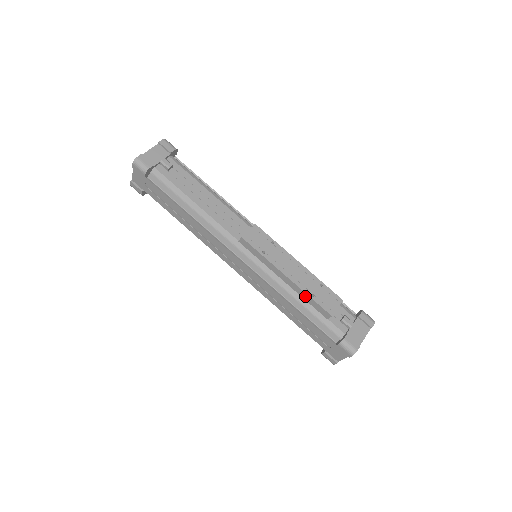
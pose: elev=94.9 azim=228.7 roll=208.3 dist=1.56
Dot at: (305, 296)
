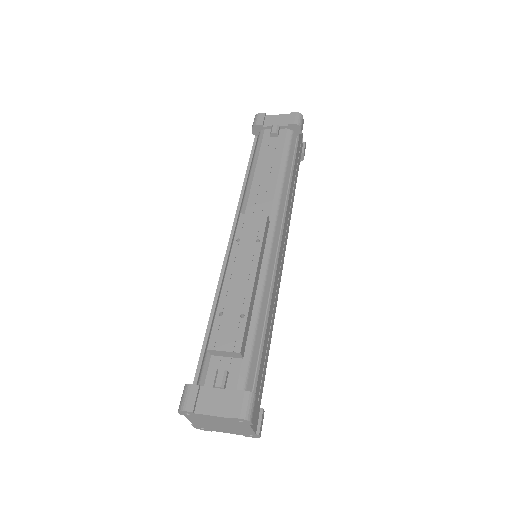
Dot at: (219, 310)
